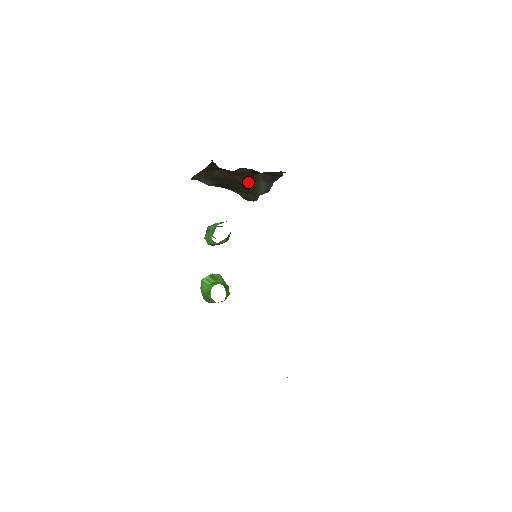
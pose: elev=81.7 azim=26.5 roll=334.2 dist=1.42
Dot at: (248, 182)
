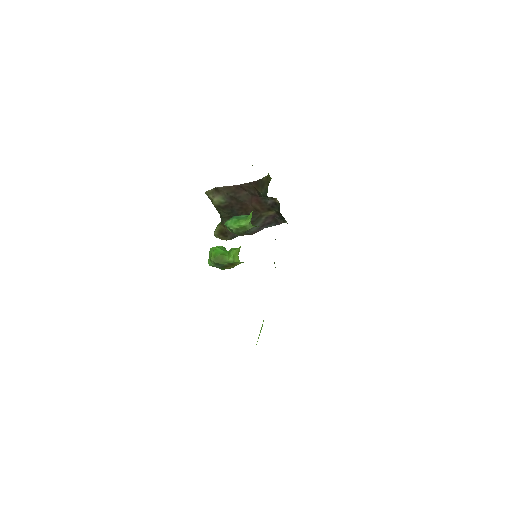
Dot at: (254, 215)
